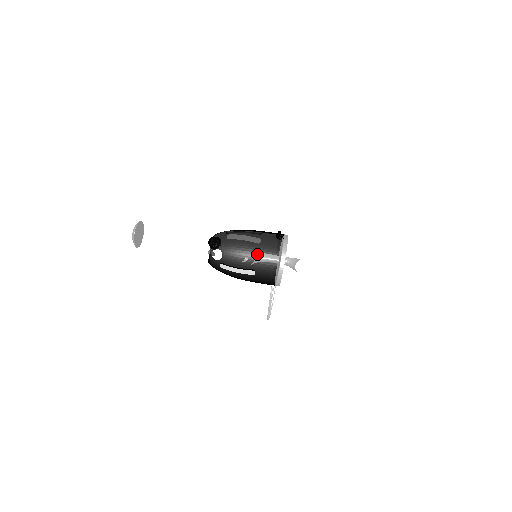
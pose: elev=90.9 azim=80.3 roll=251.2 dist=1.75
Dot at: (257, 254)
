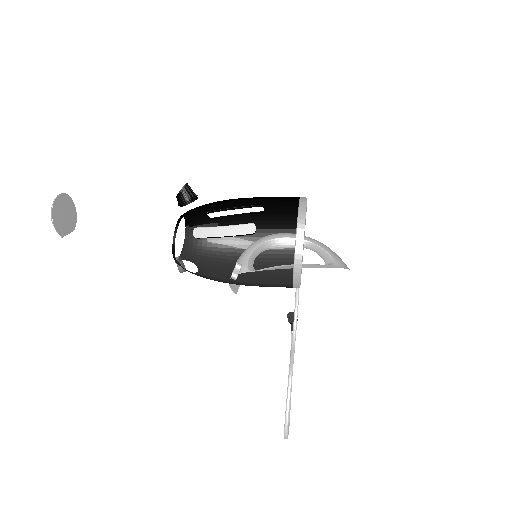
Dot at: (258, 249)
